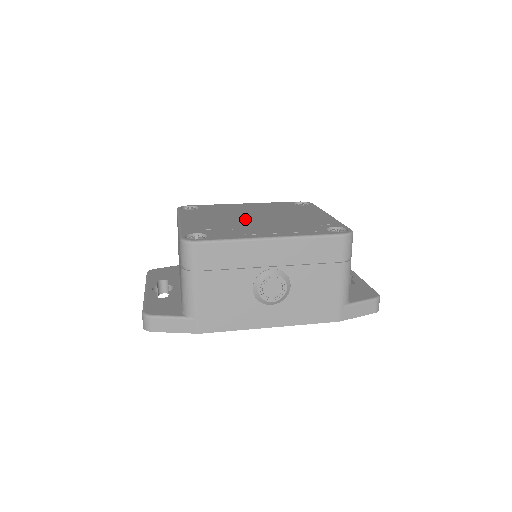
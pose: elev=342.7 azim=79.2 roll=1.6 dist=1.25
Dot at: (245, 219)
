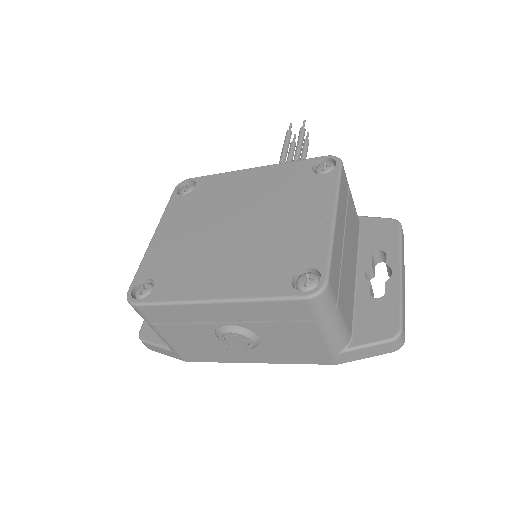
Dot at: (219, 232)
